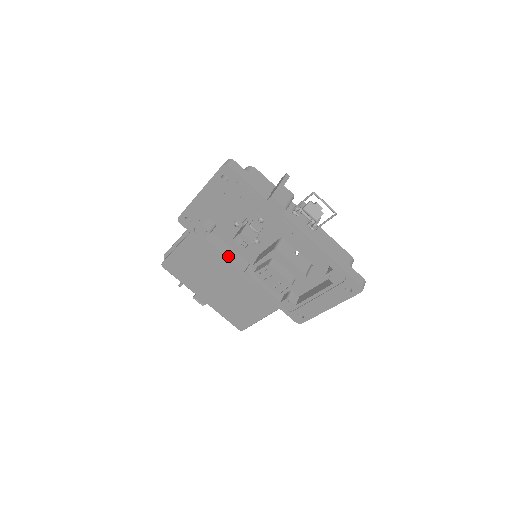
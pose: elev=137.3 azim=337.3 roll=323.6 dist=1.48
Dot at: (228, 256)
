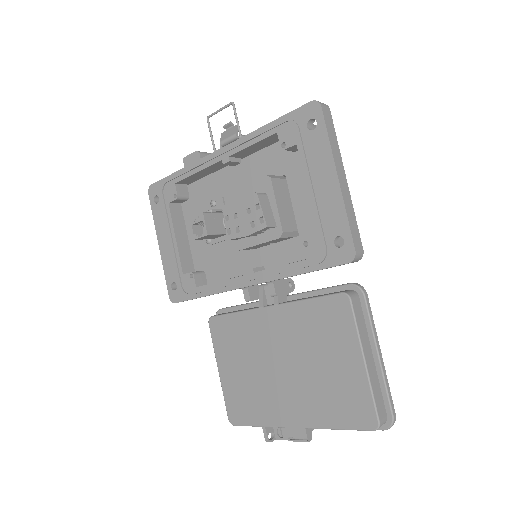
Dot at: (225, 280)
